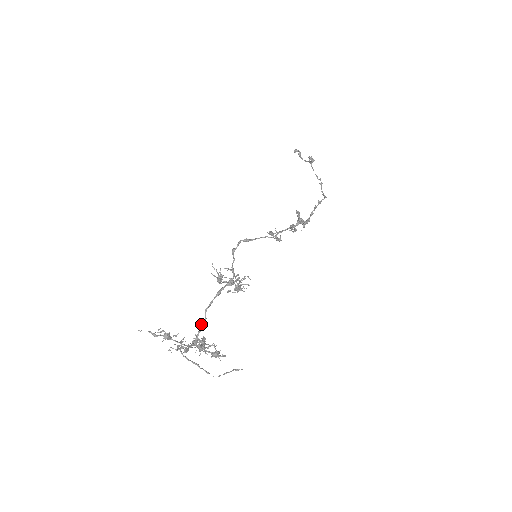
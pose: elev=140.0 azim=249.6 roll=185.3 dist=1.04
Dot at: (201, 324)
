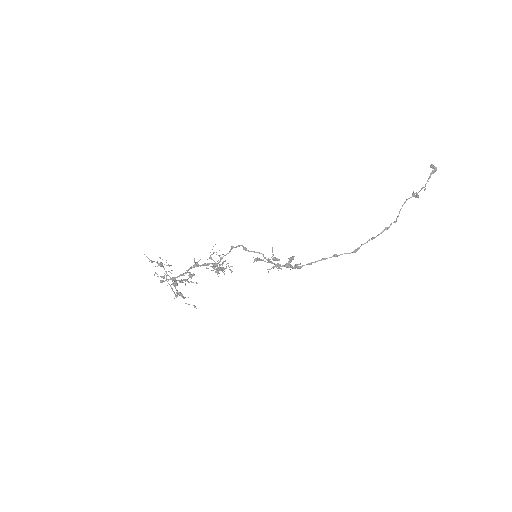
Dot at: (184, 273)
